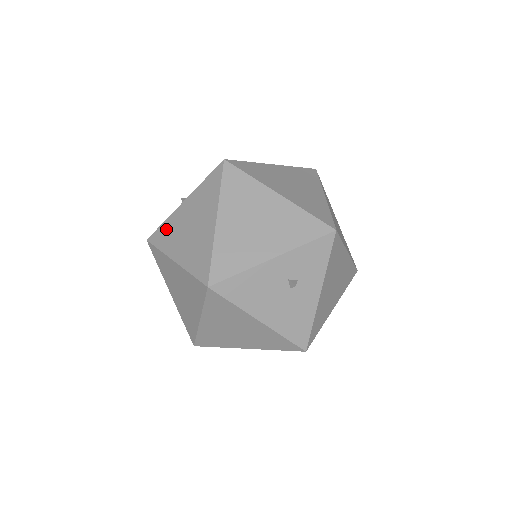
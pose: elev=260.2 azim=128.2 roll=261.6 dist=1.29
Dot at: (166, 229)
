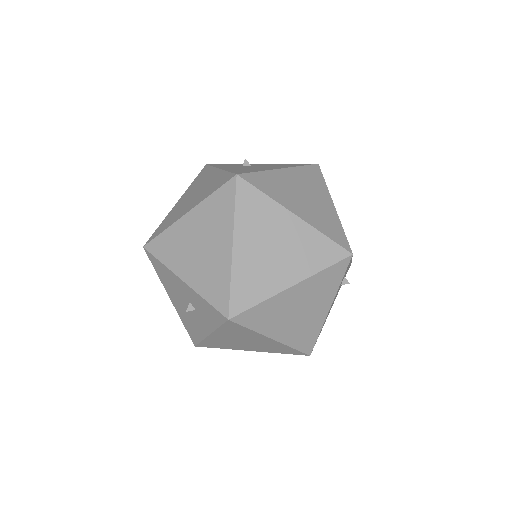
Dot at: (205, 174)
